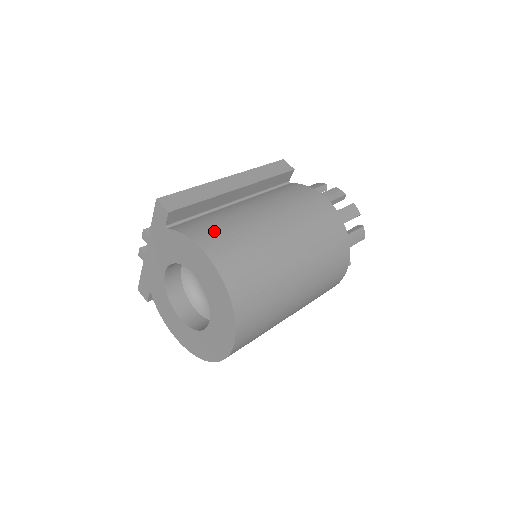
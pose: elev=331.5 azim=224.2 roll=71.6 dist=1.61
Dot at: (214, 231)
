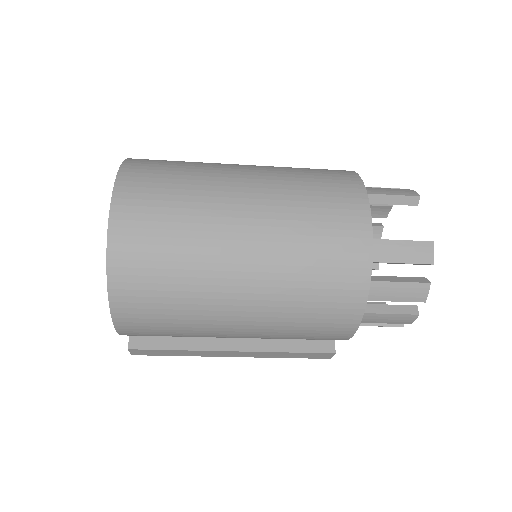
Dot at: occluded
